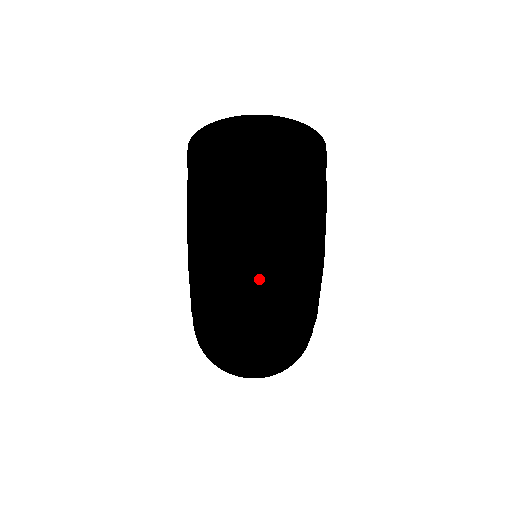
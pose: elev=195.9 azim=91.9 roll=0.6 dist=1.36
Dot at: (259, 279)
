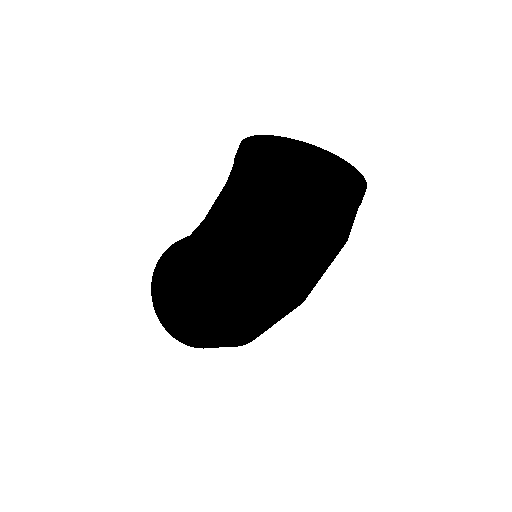
Dot at: (275, 297)
